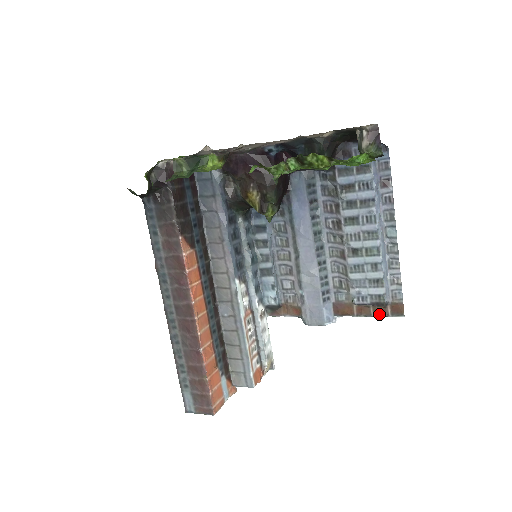
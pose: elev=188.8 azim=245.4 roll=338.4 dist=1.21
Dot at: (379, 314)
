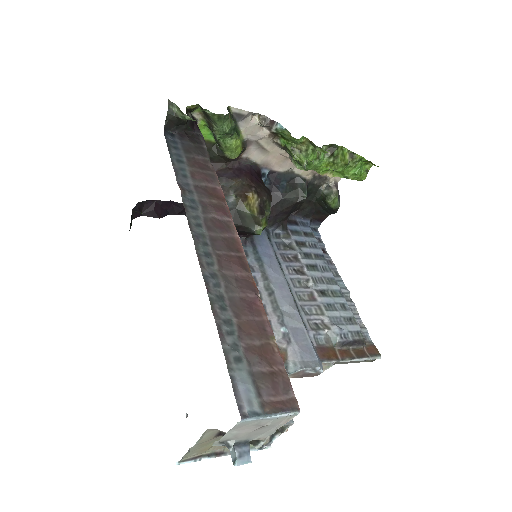
Dot at: (361, 356)
